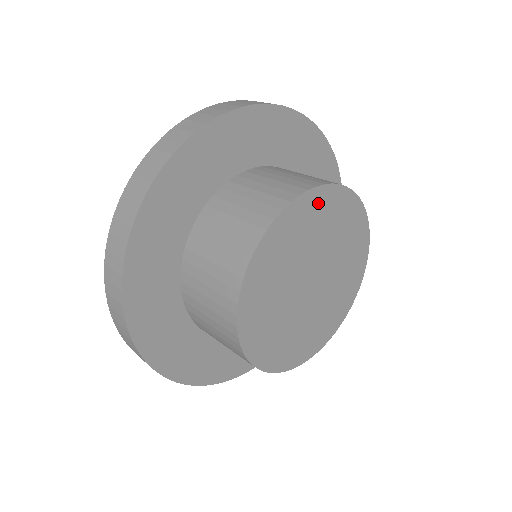
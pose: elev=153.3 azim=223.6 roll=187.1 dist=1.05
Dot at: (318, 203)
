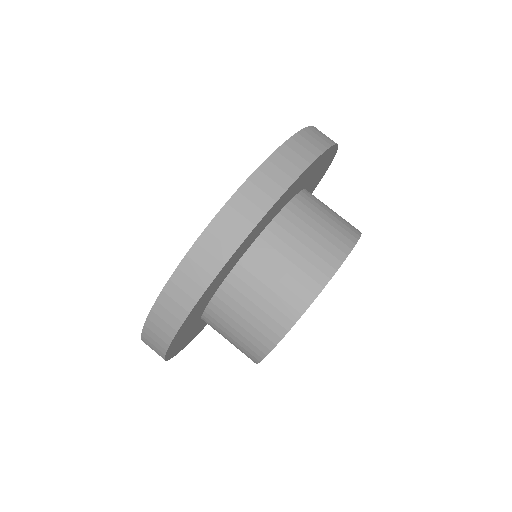
Dot at: occluded
